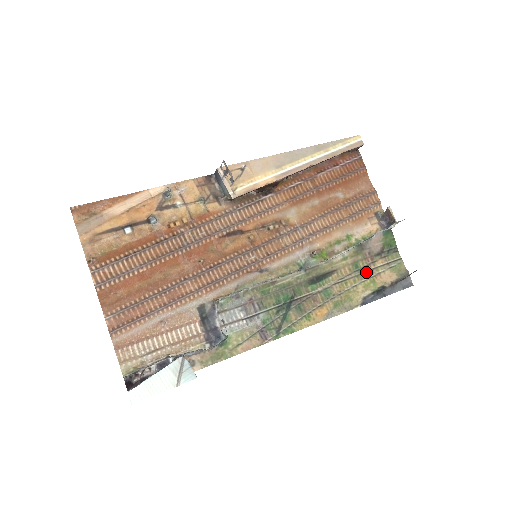
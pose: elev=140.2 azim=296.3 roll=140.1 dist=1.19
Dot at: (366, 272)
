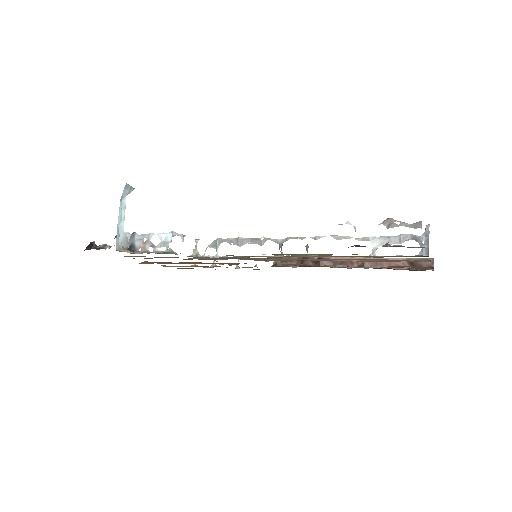
Dot at: occluded
